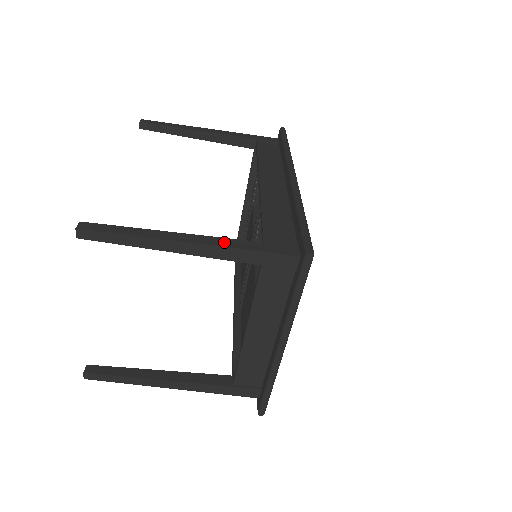
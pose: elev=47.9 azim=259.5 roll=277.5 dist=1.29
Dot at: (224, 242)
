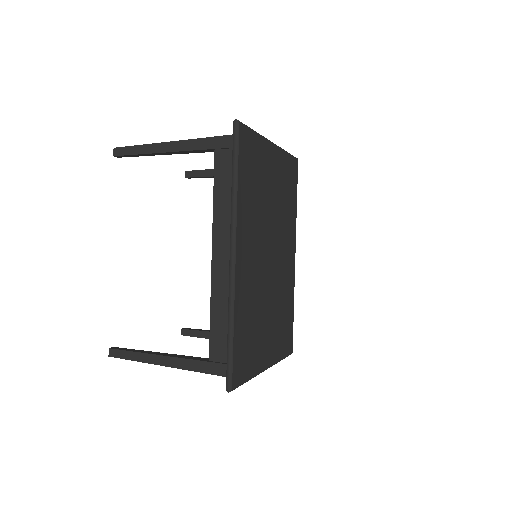
Dot at: (183, 364)
